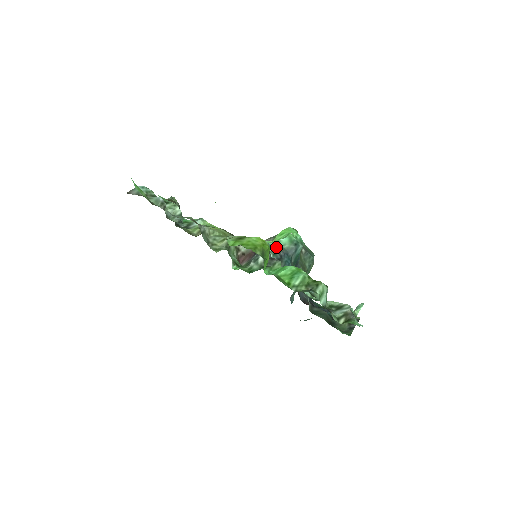
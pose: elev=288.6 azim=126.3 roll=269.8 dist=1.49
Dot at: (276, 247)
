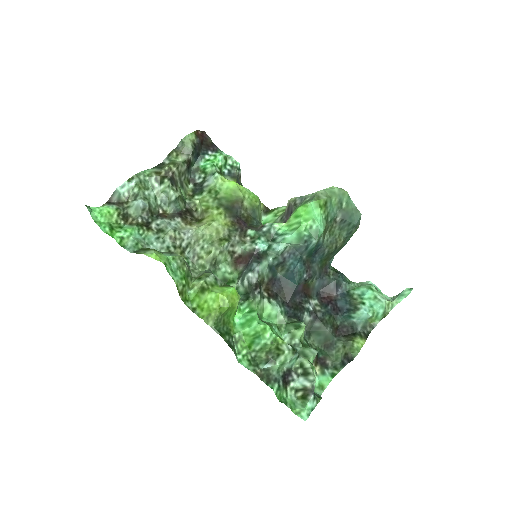
Dot at: (277, 250)
